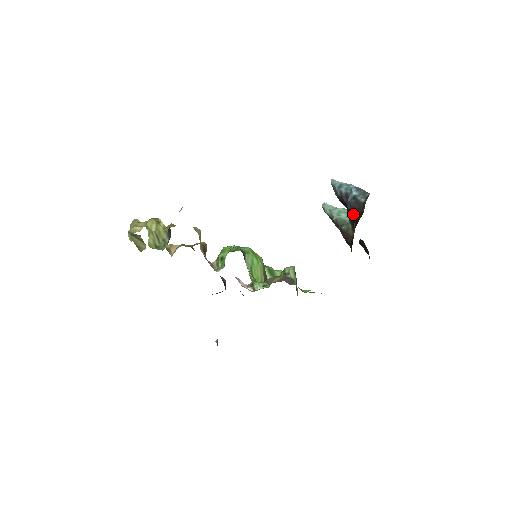
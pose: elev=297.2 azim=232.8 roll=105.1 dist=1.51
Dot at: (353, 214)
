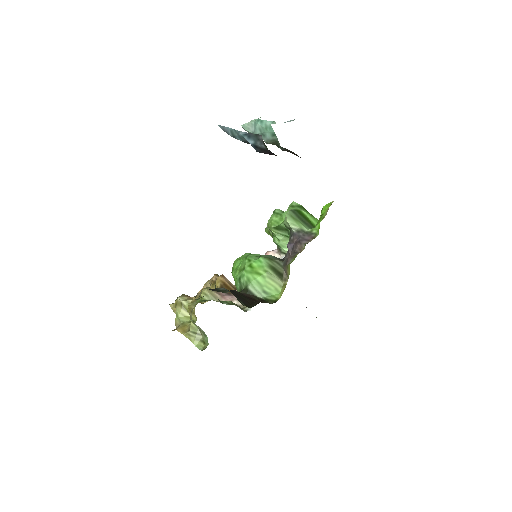
Dot at: occluded
